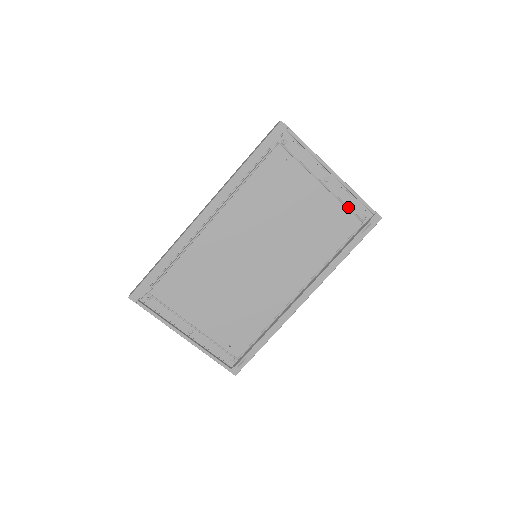
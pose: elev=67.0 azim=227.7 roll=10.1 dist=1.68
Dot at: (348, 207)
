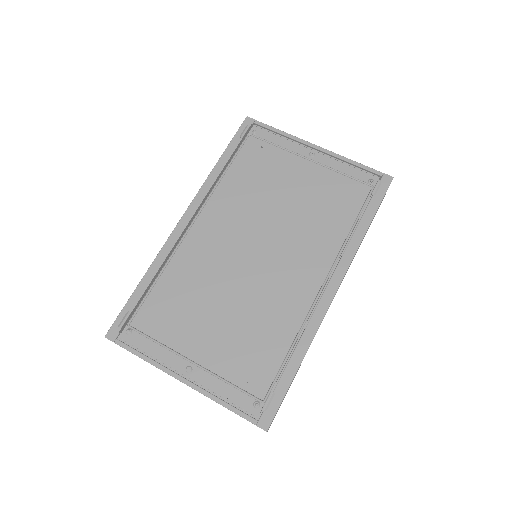
Dot at: (347, 175)
